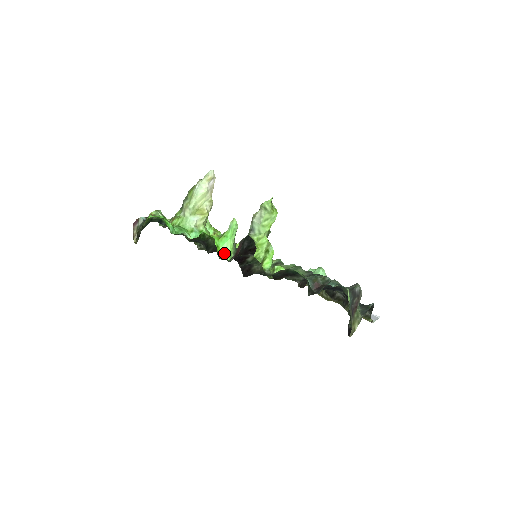
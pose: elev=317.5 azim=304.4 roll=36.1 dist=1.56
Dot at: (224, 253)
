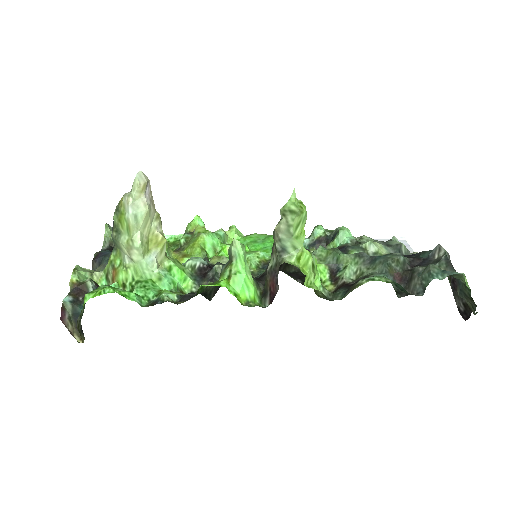
Dot at: (249, 298)
